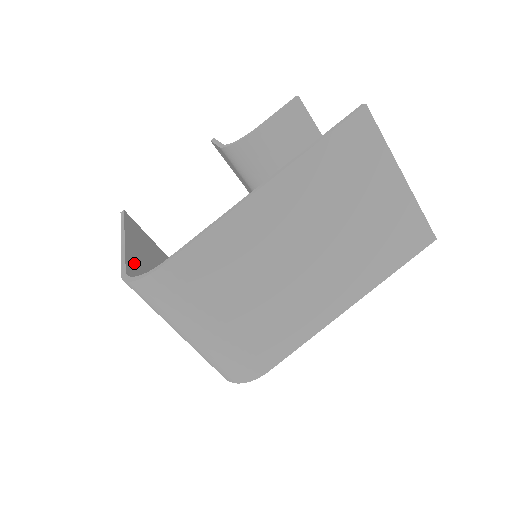
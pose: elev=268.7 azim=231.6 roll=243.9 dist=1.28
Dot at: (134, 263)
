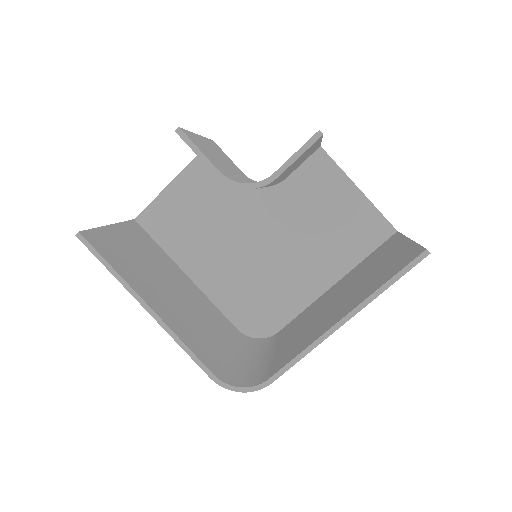
Dot at: (188, 340)
